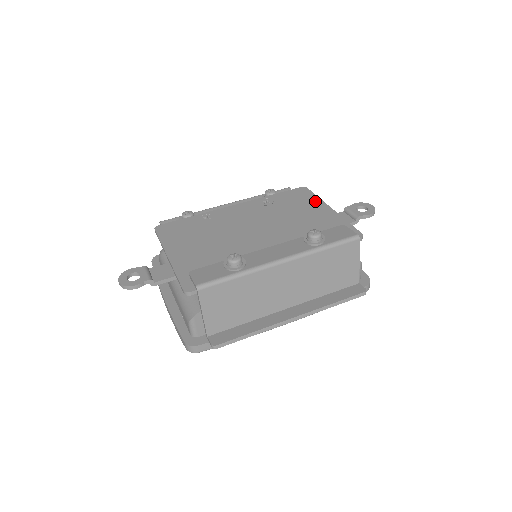
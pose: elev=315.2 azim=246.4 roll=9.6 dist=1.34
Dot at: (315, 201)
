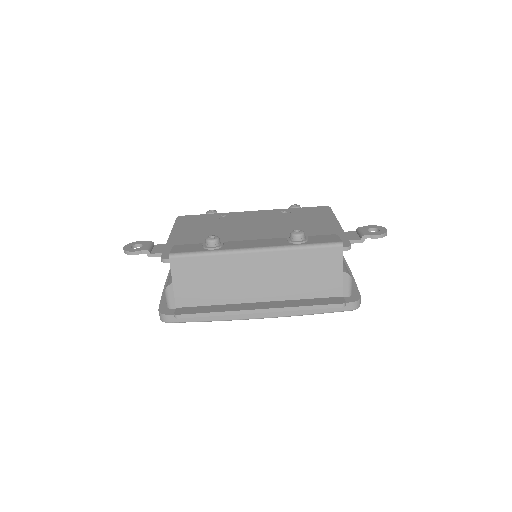
Dot at: (328, 216)
